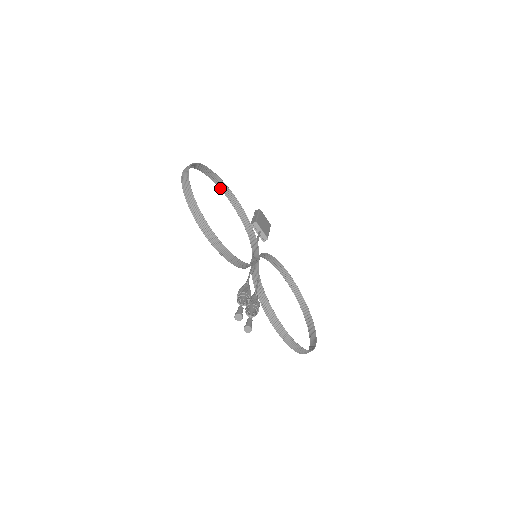
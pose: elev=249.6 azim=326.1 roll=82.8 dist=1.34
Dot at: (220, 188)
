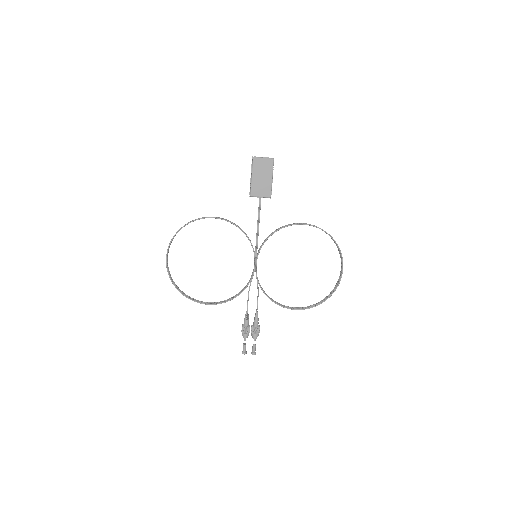
Dot at: occluded
